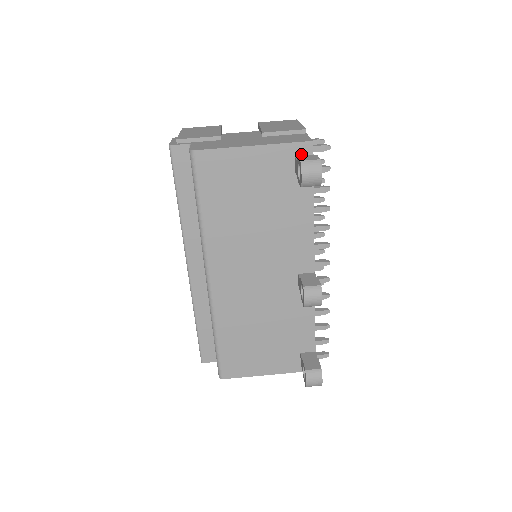
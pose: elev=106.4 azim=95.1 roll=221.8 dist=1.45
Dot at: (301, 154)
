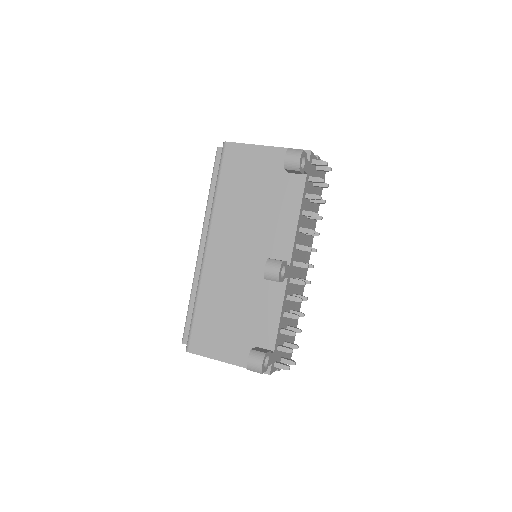
Dot at: occluded
